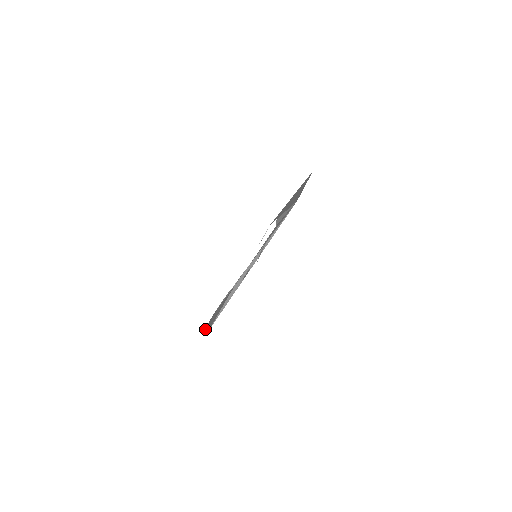
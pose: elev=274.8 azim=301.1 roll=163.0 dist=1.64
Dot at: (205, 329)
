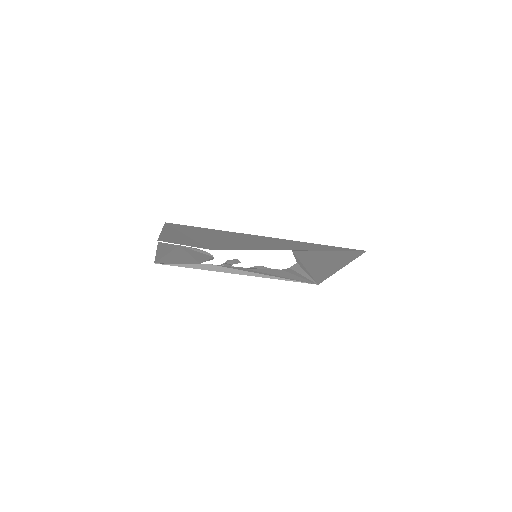
Dot at: (161, 245)
